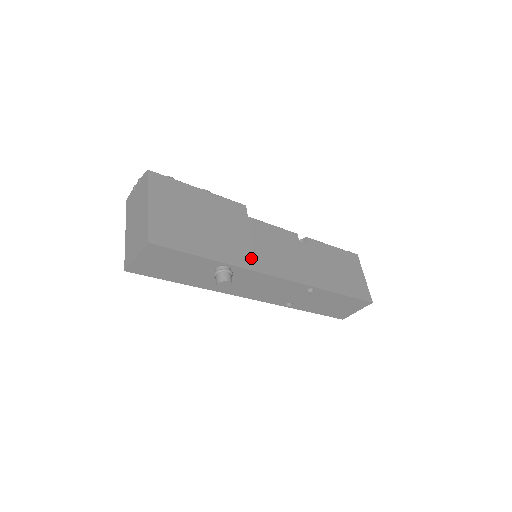
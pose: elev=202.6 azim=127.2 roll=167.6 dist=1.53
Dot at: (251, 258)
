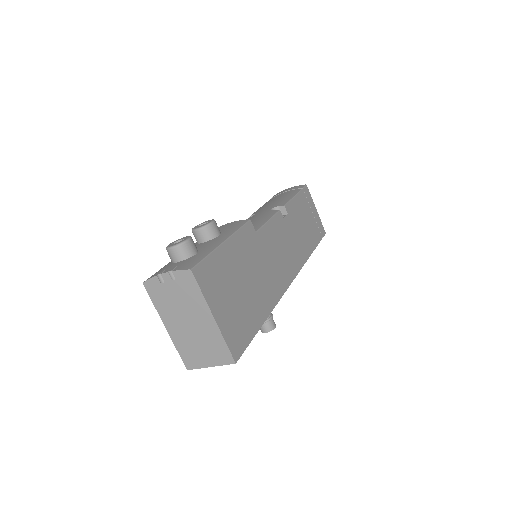
Dot at: (276, 284)
